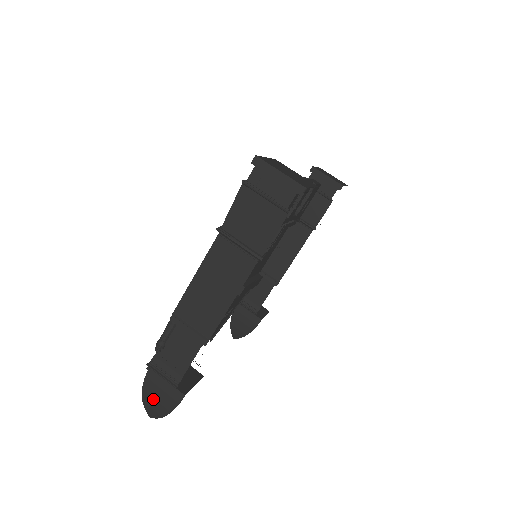
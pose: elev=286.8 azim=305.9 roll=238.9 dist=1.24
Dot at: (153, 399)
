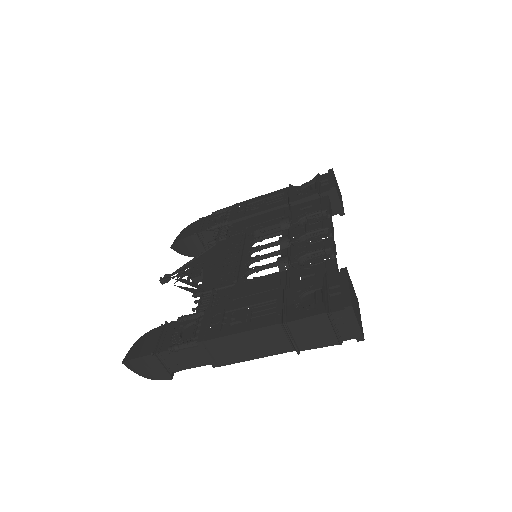
Dot at: (141, 367)
